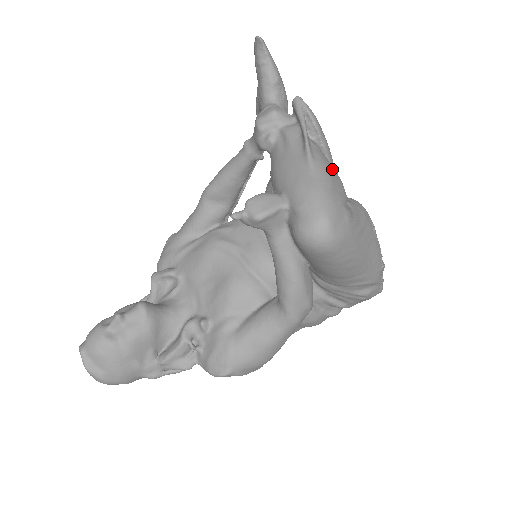
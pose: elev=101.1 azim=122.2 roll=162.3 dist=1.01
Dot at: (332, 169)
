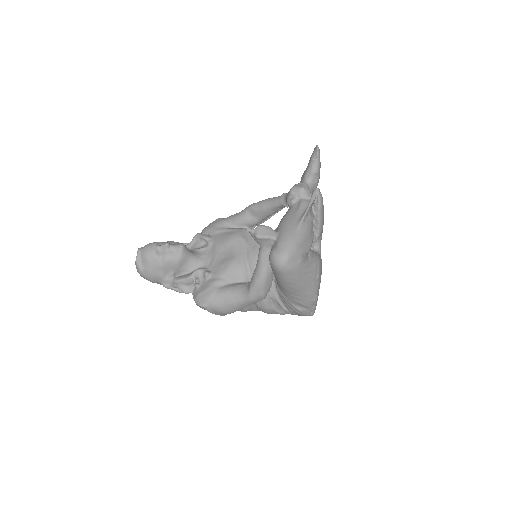
Dot at: (310, 234)
